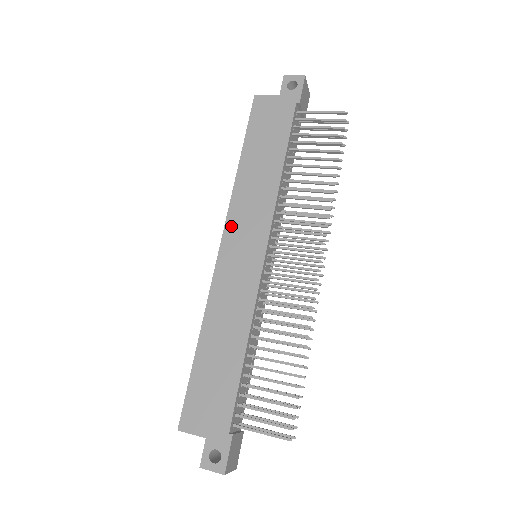
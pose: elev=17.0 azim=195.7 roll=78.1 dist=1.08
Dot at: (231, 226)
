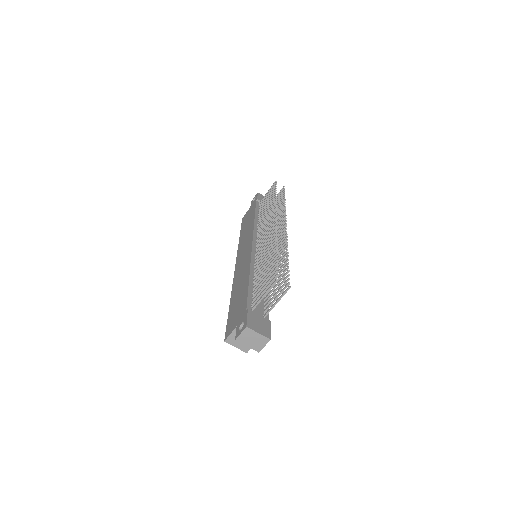
Dot at: (239, 256)
